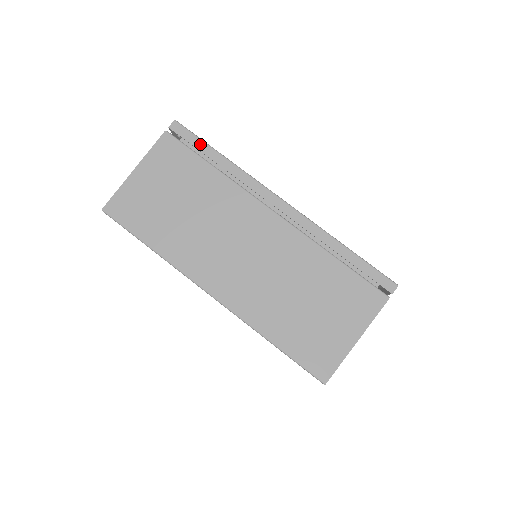
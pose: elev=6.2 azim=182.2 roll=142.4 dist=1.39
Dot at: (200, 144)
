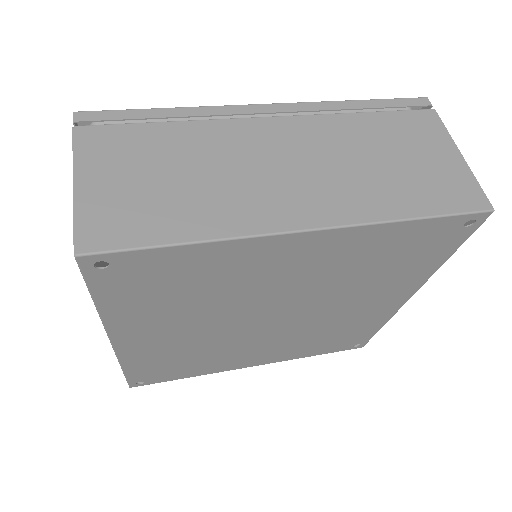
Dot at: (129, 113)
